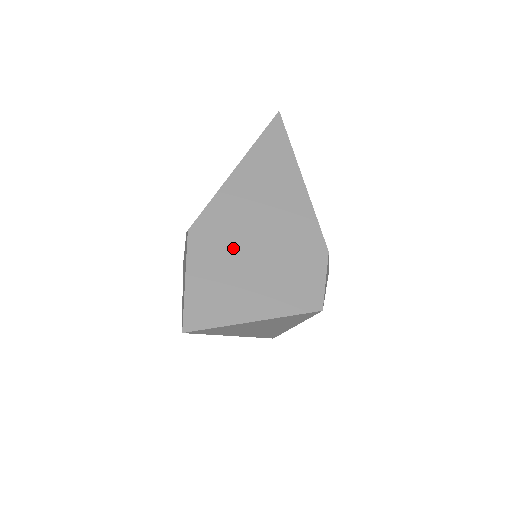
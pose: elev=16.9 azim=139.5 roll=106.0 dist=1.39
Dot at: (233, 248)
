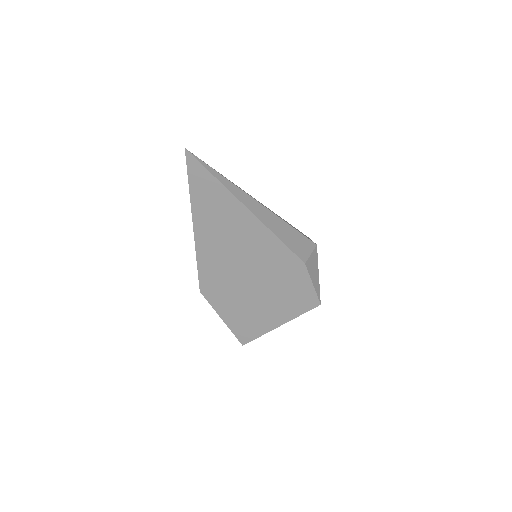
Dot at: (236, 290)
